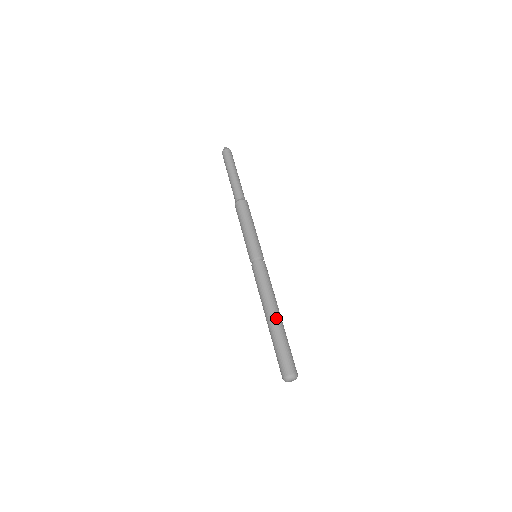
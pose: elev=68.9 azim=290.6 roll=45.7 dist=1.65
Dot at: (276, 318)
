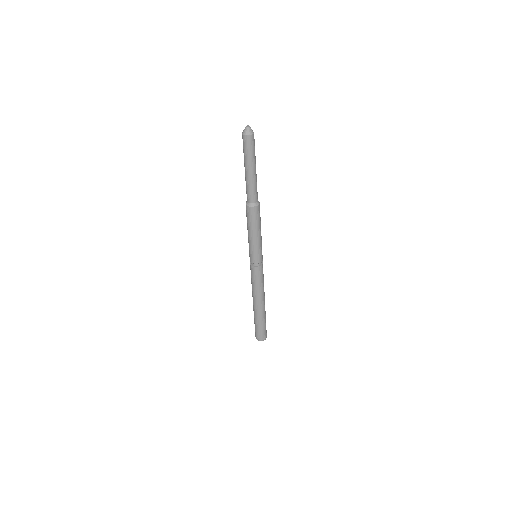
Dot at: (262, 308)
